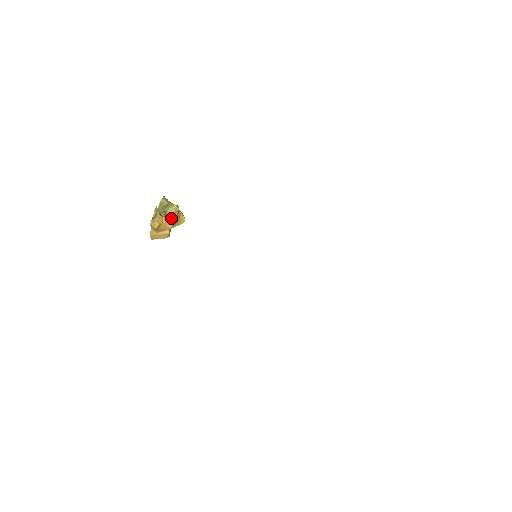
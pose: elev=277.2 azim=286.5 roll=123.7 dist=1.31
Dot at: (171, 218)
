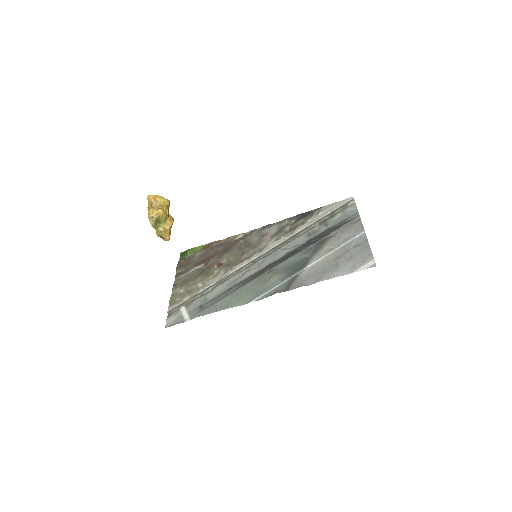
Dot at: (166, 220)
